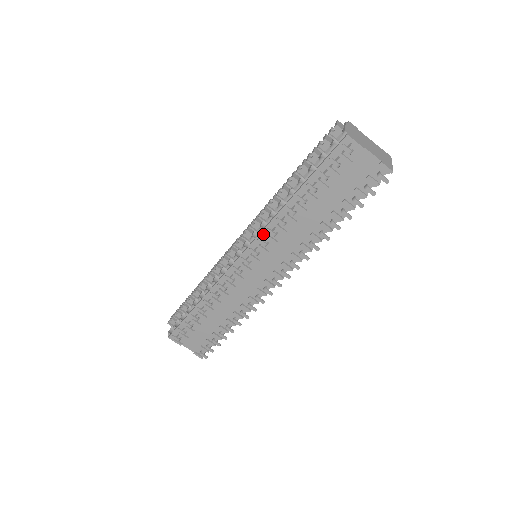
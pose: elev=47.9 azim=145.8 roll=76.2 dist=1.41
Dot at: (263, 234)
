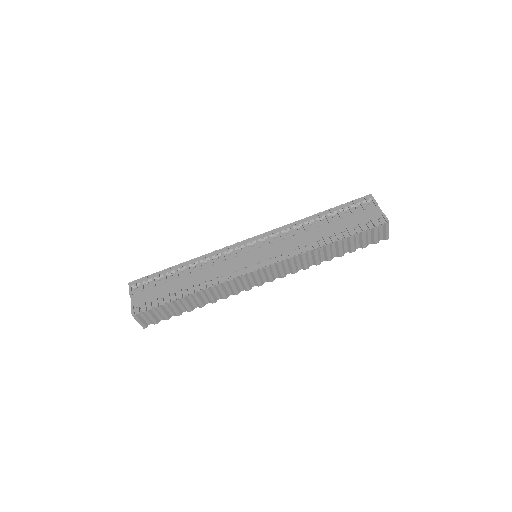
Dot at: (278, 230)
